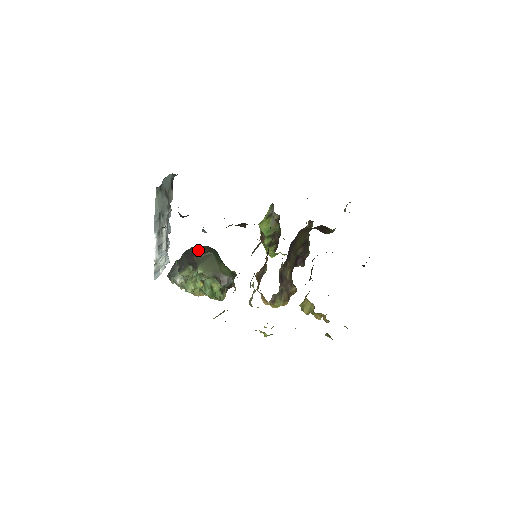
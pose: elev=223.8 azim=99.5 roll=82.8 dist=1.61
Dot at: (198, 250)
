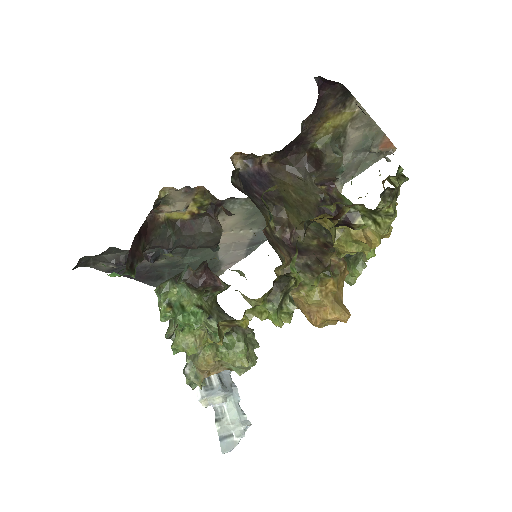
Dot at: occluded
